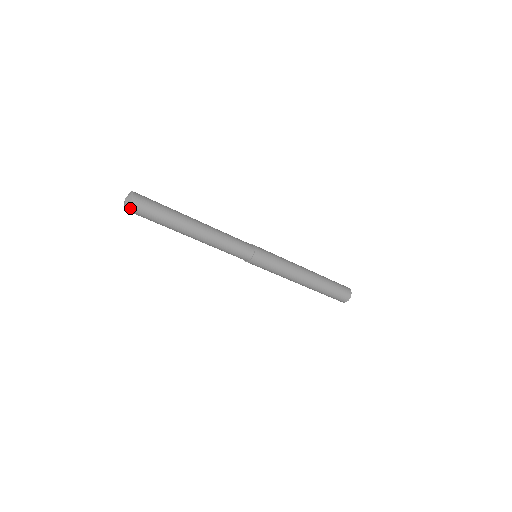
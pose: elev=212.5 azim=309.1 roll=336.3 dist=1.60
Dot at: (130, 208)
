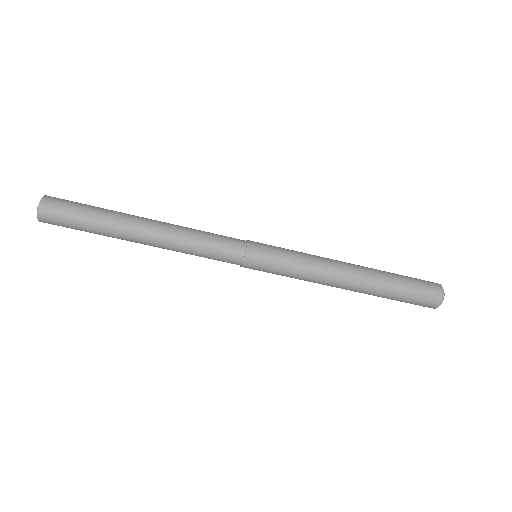
Dot at: (44, 201)
